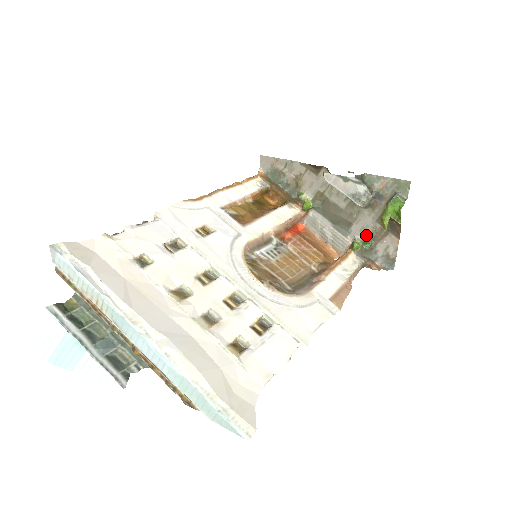
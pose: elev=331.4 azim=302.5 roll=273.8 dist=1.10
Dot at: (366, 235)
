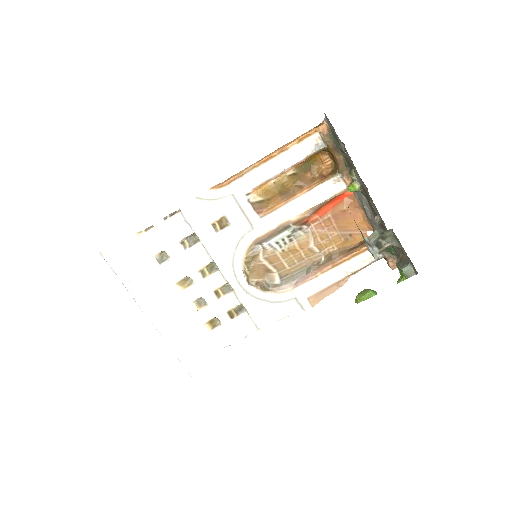
Dot at: occluded
